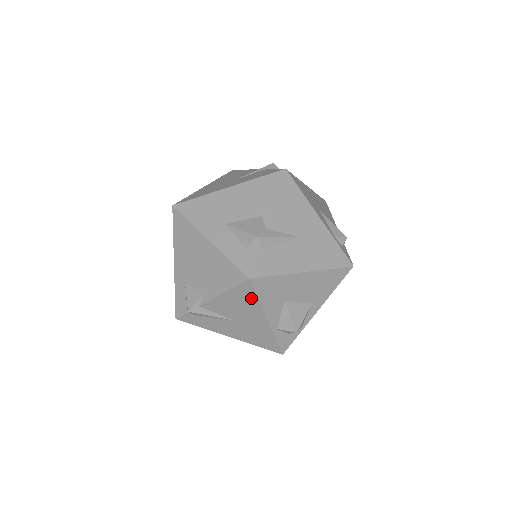
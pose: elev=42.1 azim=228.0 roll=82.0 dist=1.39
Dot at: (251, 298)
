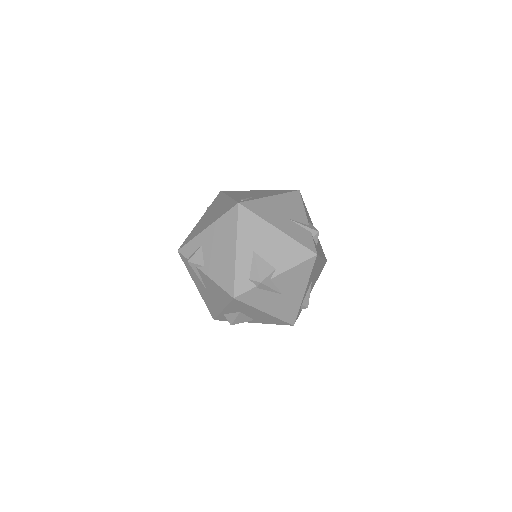
Dot at: (225, 300)
